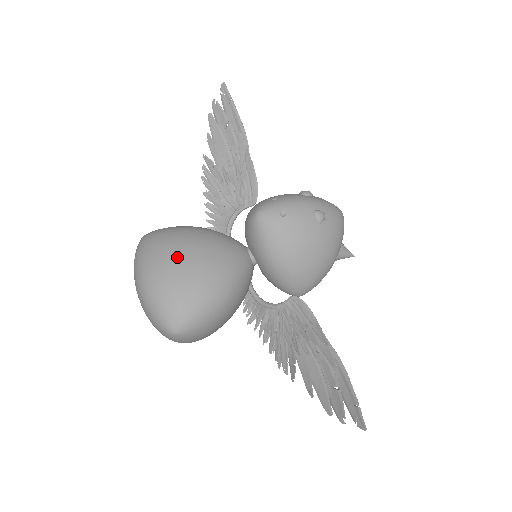
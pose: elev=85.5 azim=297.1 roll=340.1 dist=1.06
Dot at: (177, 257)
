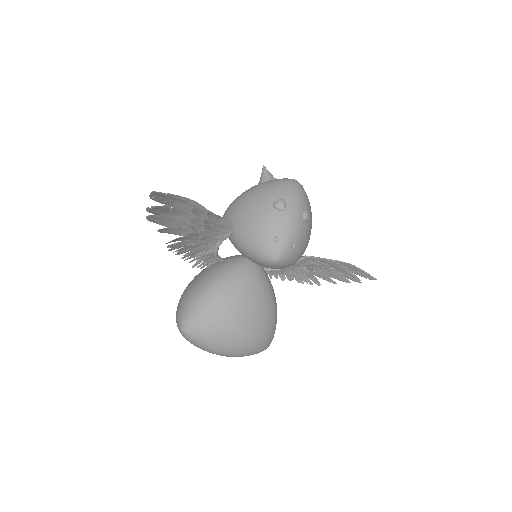
Dot at: (243, 327)
